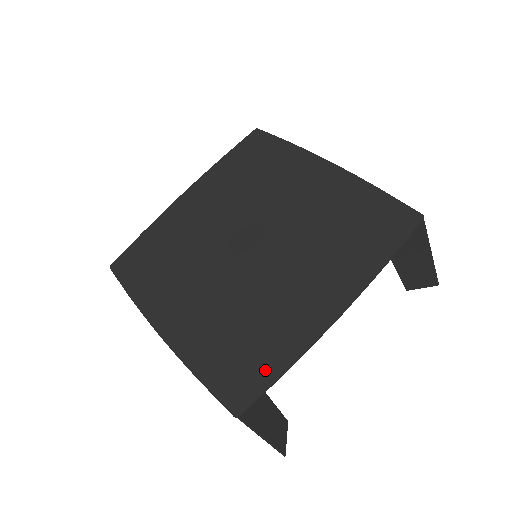
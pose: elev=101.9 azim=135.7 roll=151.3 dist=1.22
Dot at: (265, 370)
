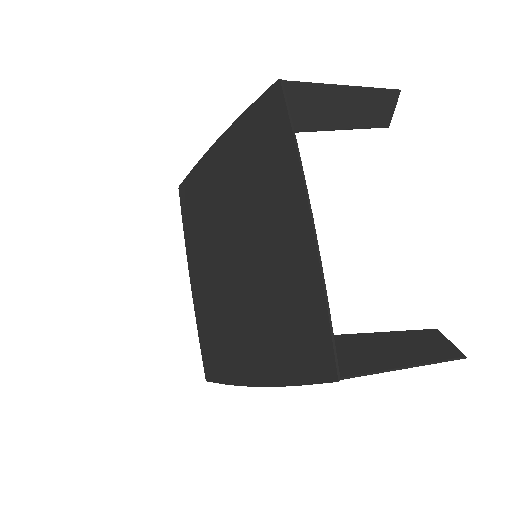
Dot at: (317, 322)
